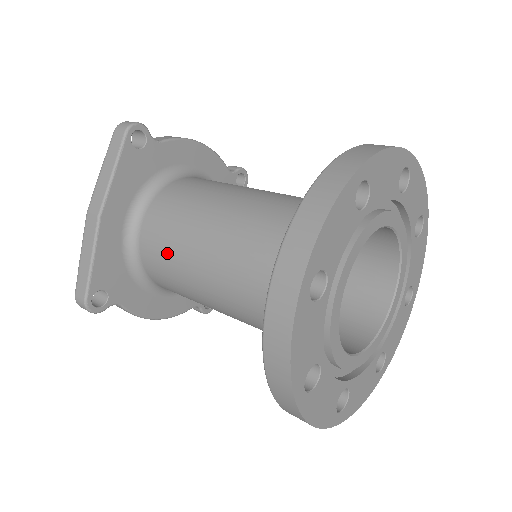
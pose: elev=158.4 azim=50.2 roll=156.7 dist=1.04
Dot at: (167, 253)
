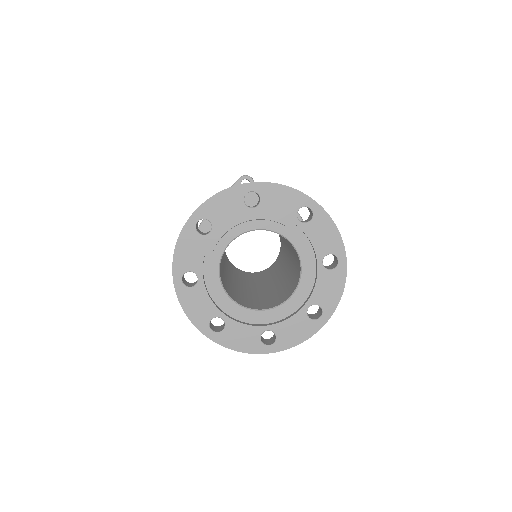
Dot at: occluded
